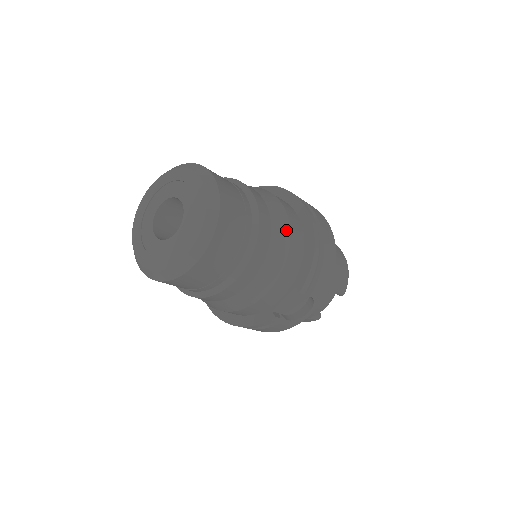
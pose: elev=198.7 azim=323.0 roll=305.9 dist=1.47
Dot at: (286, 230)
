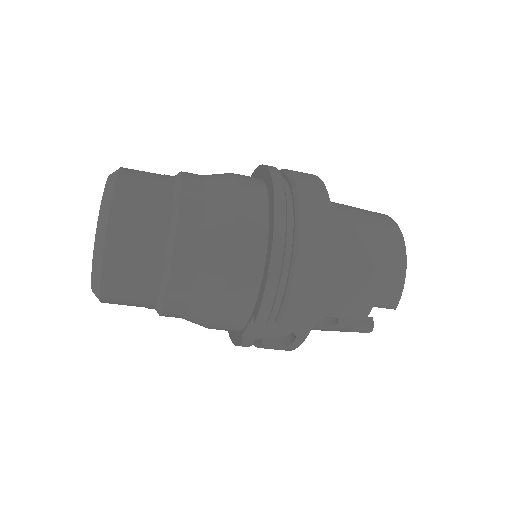
Dot at: (226, 246)
